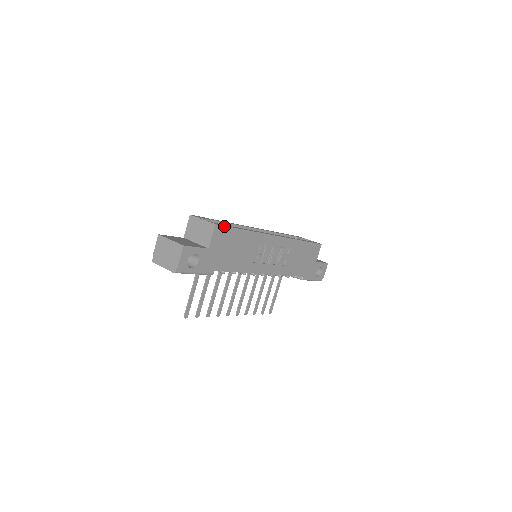
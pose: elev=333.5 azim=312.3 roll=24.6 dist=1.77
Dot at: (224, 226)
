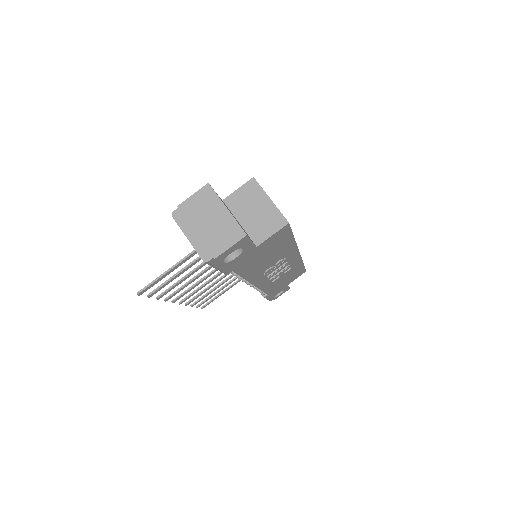
Dot at: (290, 228)
